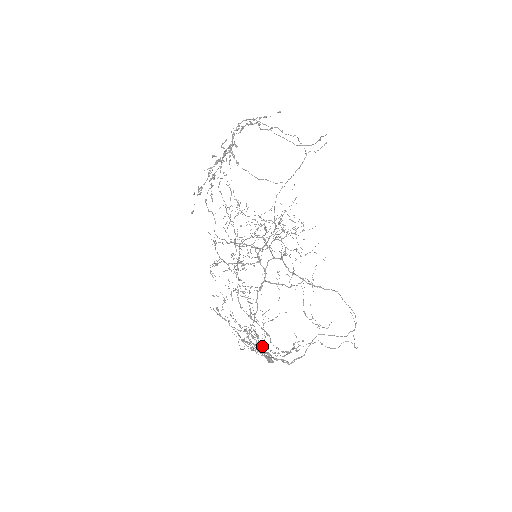
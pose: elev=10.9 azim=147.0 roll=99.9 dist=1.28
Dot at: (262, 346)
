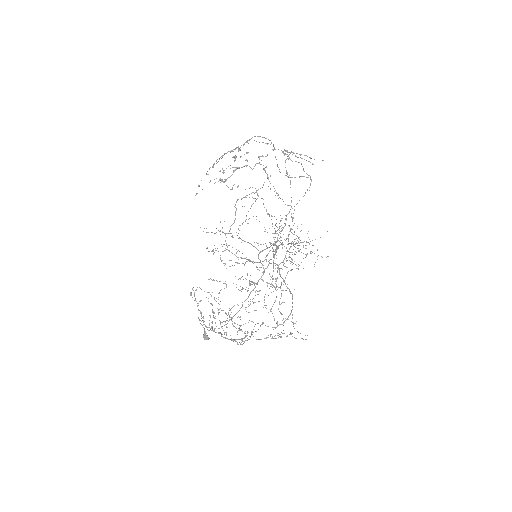
Dot at: (240, 329)
